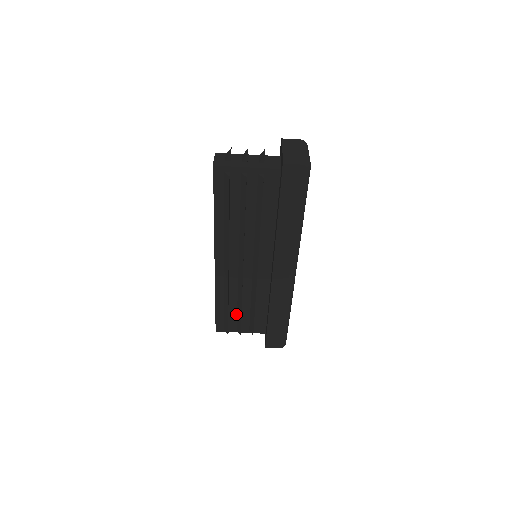
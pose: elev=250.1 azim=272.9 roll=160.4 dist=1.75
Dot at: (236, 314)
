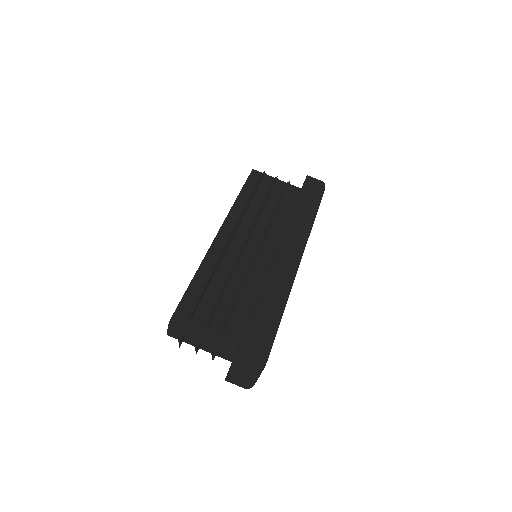
Dot at: (212, 301)
